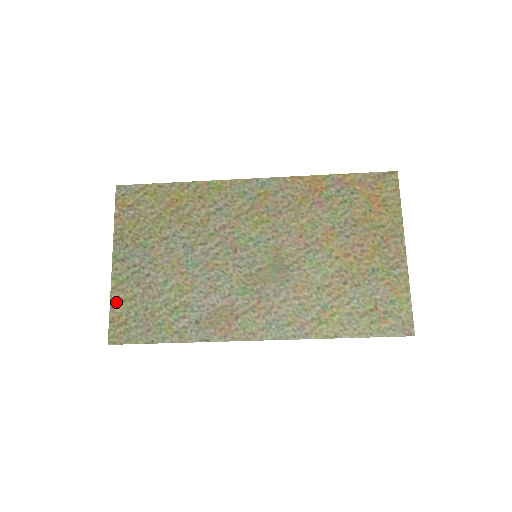
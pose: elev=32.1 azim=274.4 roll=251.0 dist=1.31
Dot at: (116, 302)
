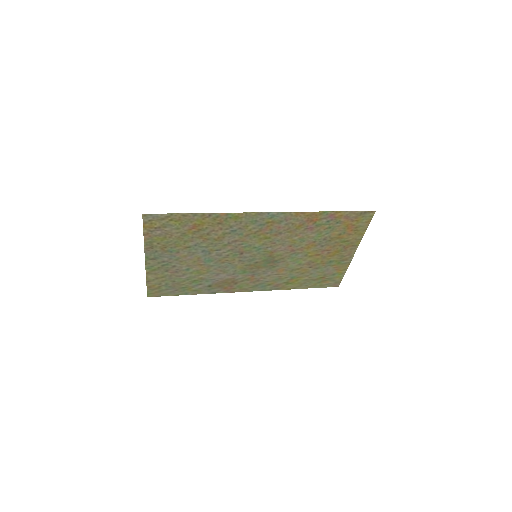
Dot at: (151, 279)
